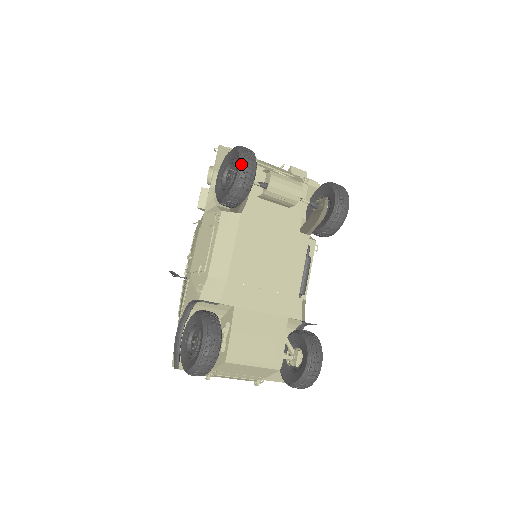
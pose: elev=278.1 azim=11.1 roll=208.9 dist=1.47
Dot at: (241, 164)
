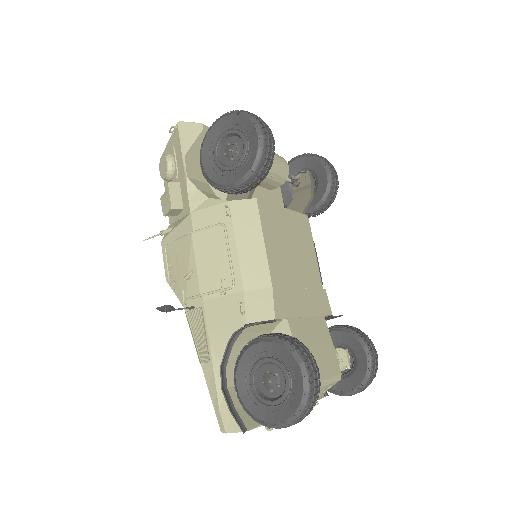
Dot at: (259, 129)
